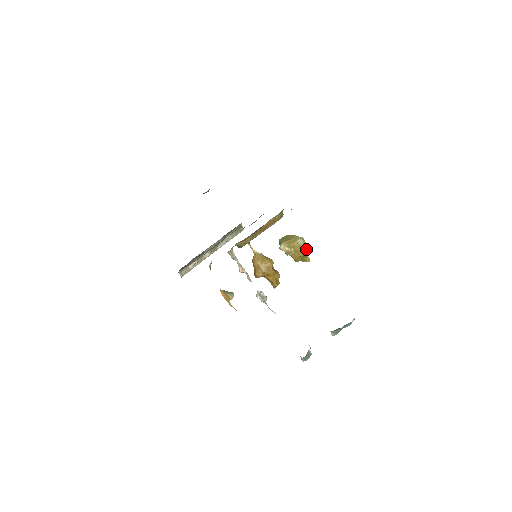
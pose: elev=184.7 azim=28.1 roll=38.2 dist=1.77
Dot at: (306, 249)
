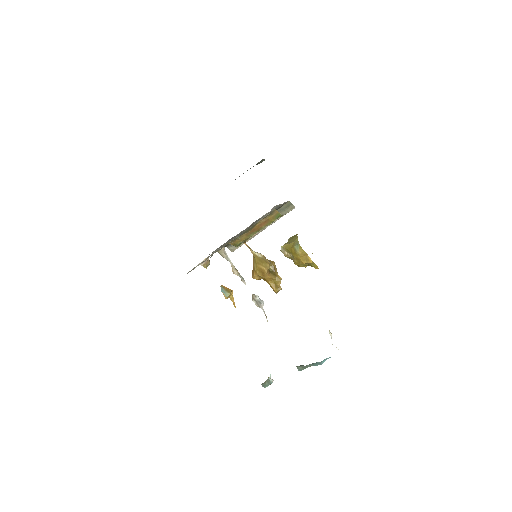
Dot at: (307, 256)
